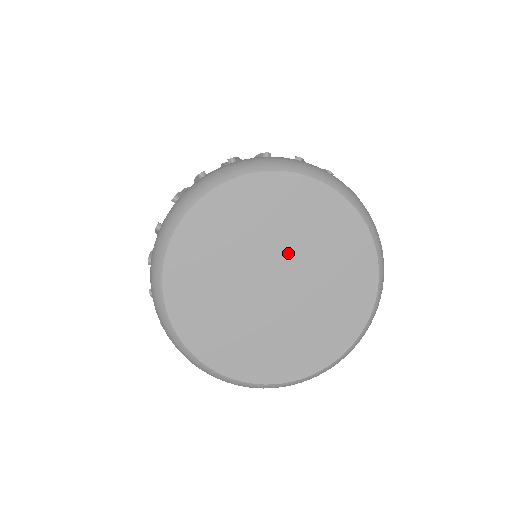
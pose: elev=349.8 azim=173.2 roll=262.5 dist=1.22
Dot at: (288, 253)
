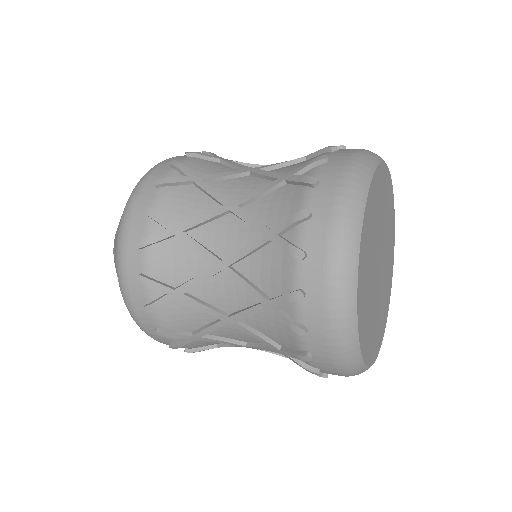
Dot at: (383, 237)
